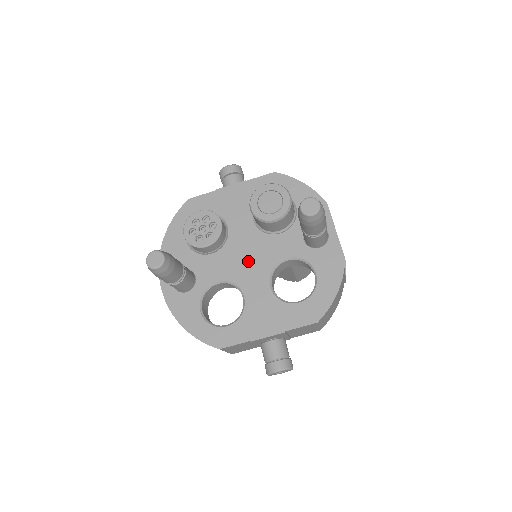
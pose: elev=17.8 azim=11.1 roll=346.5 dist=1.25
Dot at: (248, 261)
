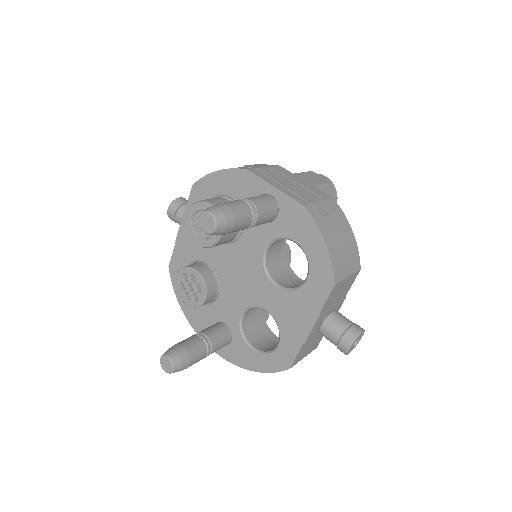
Dot at: (243, 279)
